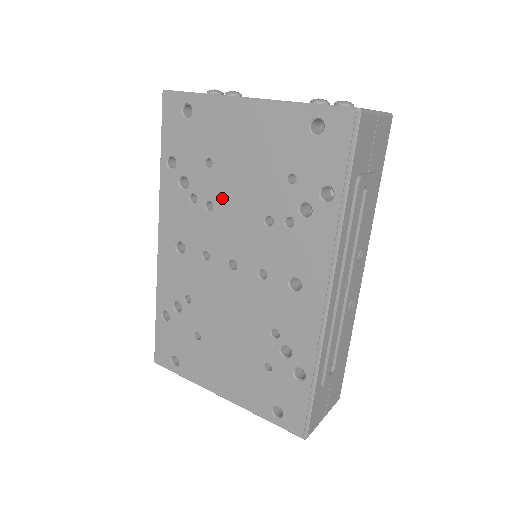
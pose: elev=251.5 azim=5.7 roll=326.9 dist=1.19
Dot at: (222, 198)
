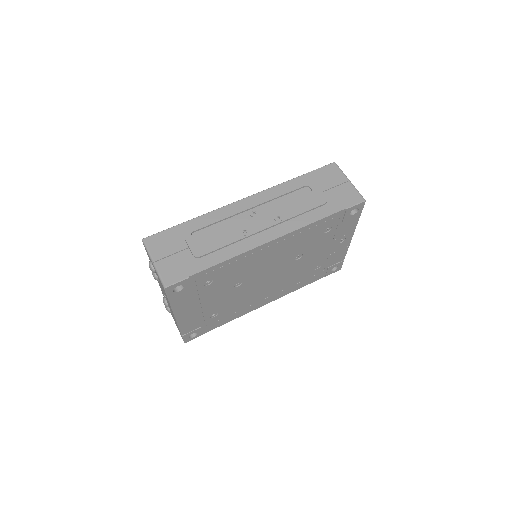
Dot at: occluded
